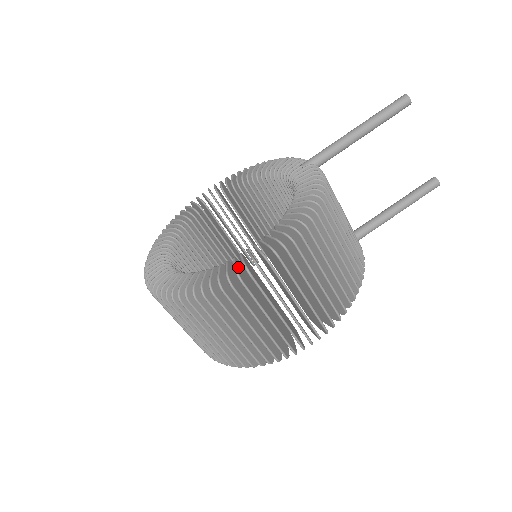
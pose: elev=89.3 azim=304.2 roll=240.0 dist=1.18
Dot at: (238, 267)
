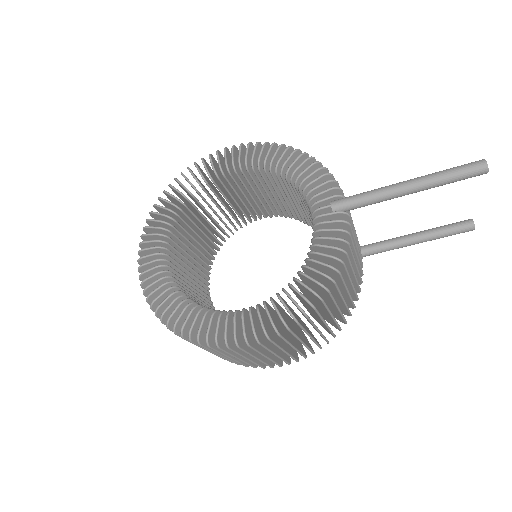
Dot at: (229, 329)
